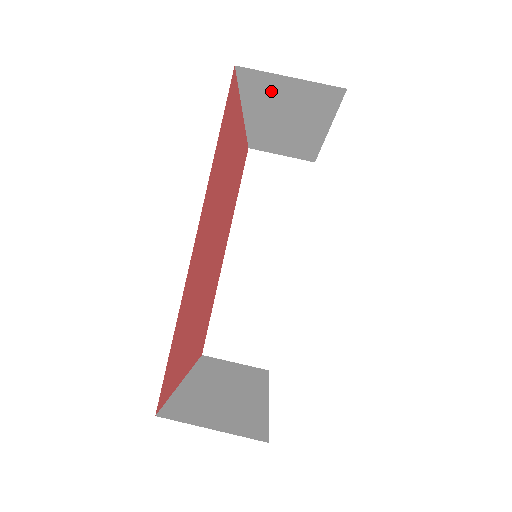
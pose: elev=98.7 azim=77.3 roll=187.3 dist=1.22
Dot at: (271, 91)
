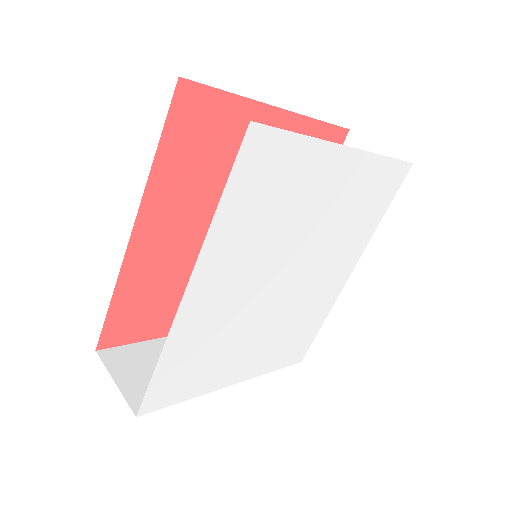
Dot at: occluded
